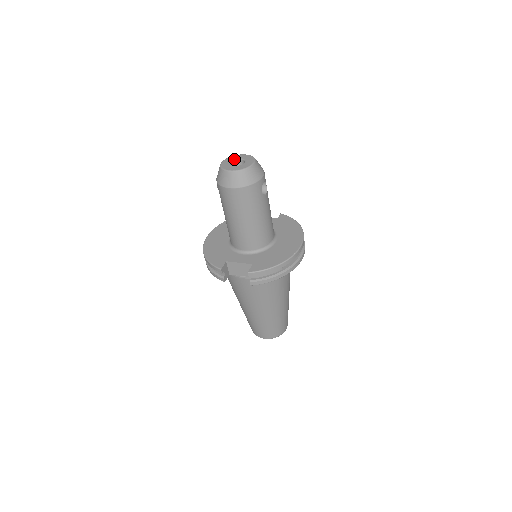
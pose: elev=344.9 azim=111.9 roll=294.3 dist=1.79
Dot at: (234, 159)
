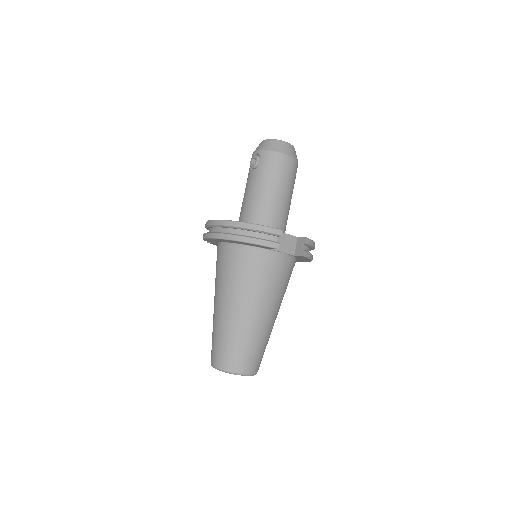
Dot at: occluded
